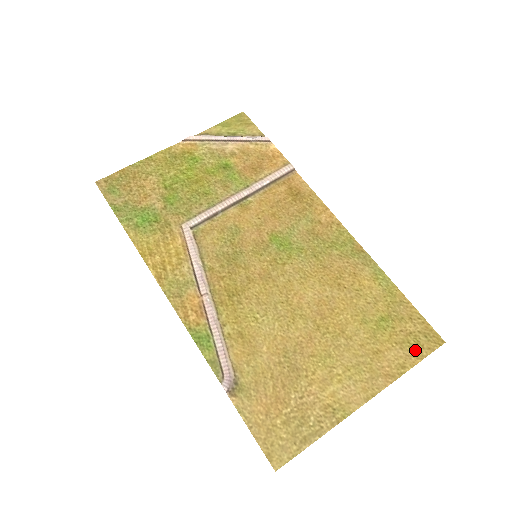
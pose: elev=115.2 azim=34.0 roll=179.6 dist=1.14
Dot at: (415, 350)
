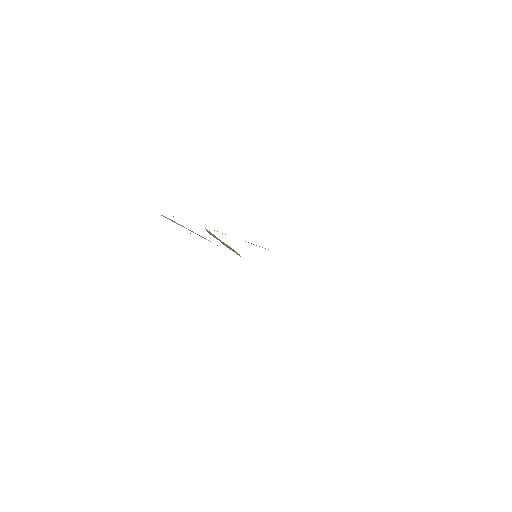
Dot at: occluded
